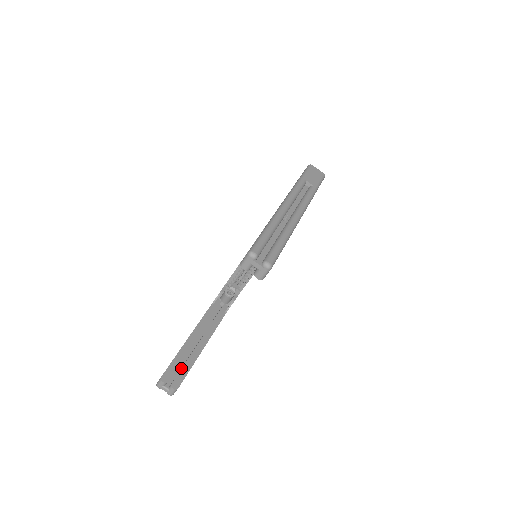
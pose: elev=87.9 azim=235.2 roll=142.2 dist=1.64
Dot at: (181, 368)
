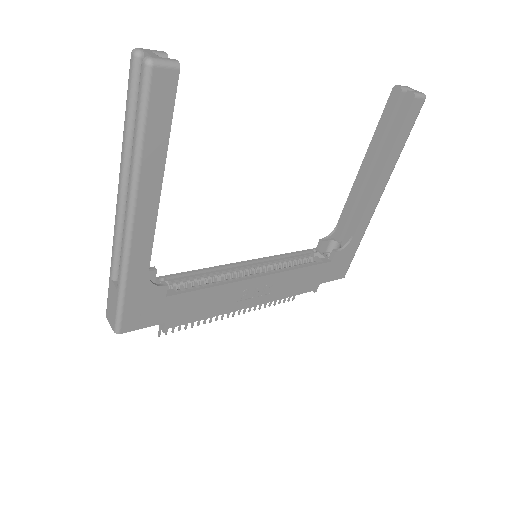
Dot at: occluded
